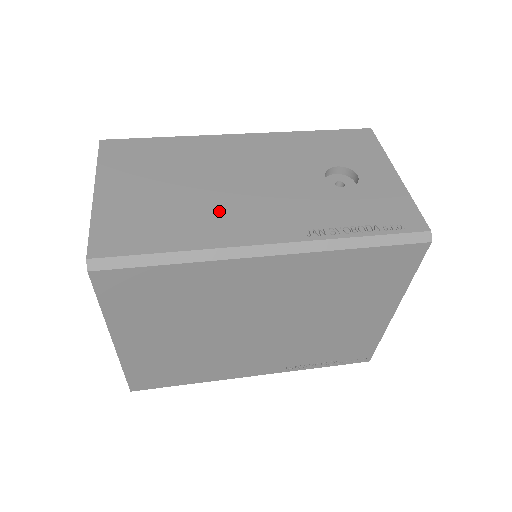
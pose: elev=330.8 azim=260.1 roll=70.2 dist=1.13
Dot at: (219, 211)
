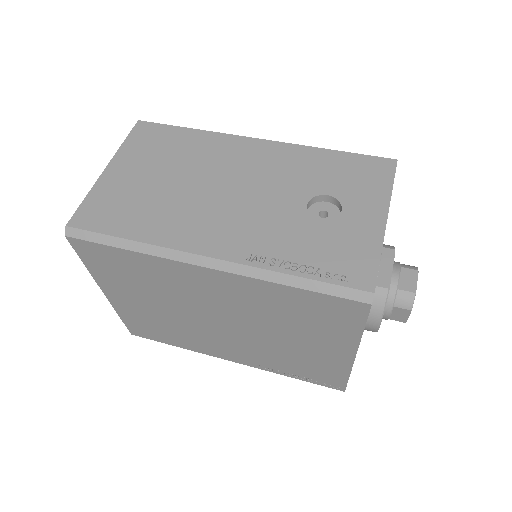
Dot at: (188, 212)
